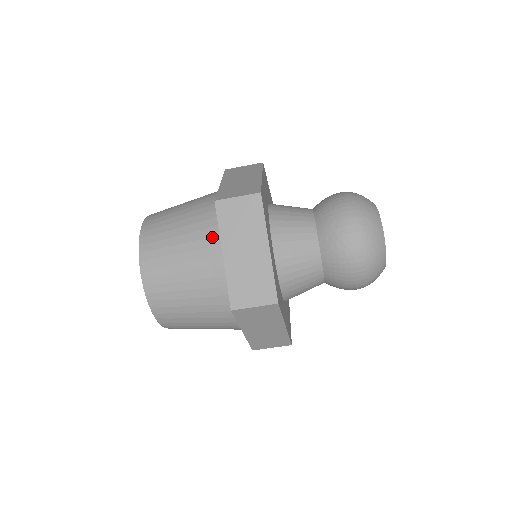
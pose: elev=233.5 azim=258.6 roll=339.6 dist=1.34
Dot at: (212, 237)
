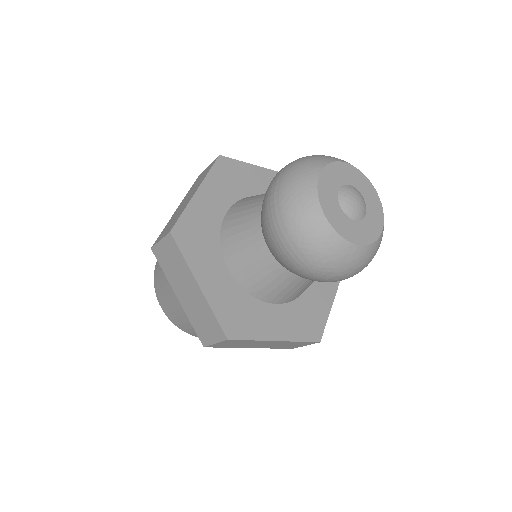
Dot at: occluded
